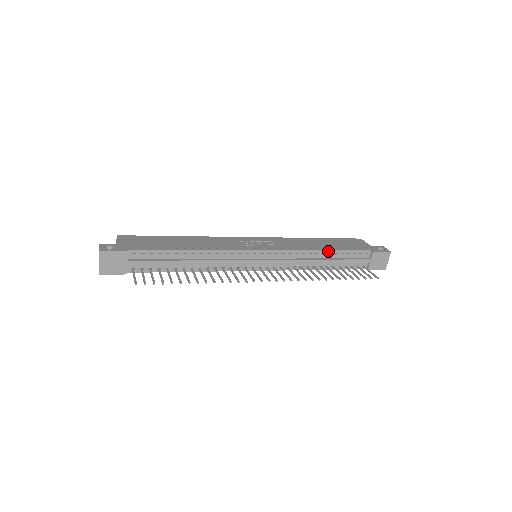
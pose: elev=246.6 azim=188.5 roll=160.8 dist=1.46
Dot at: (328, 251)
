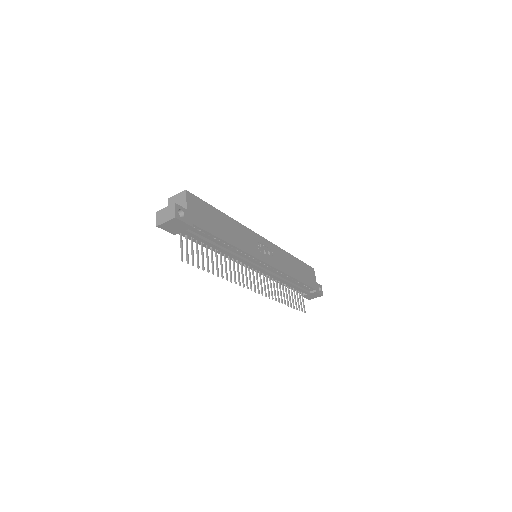
Dot at: (296, 280)
